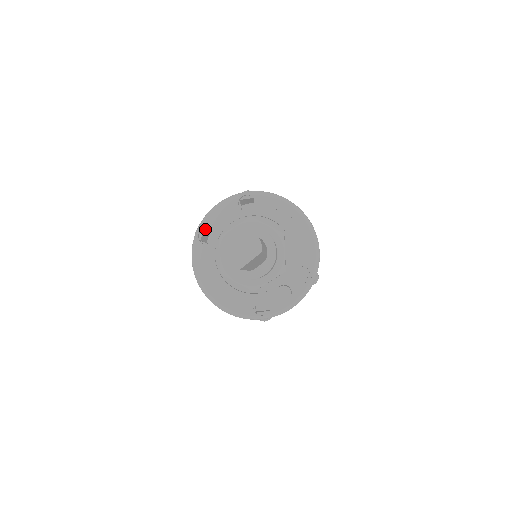
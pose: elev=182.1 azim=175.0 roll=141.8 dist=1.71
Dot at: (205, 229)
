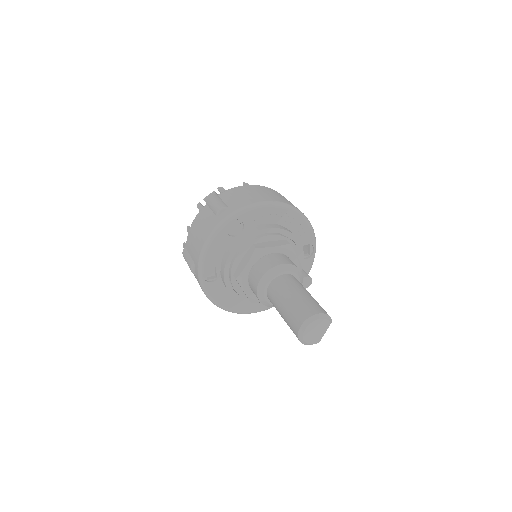
Dot at: occluded
